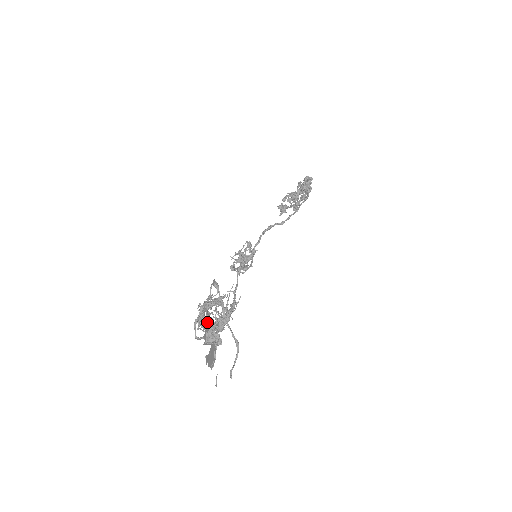
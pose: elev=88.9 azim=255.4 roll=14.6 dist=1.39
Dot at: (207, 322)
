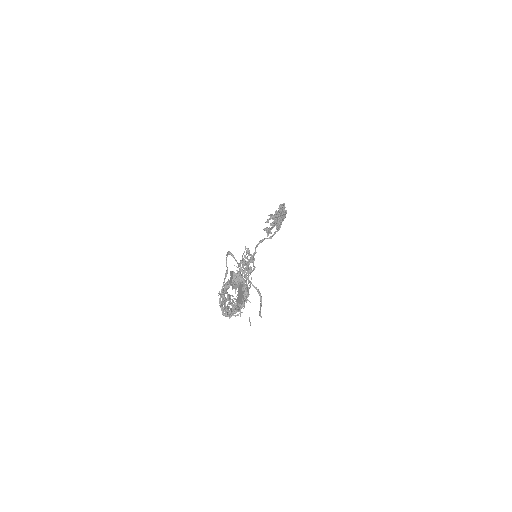
Dot at: (230, 272)
